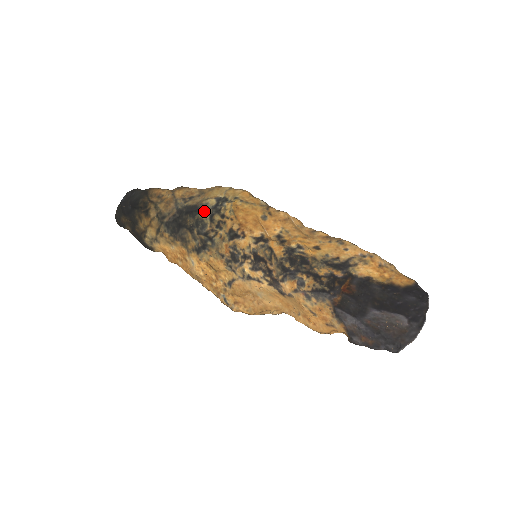
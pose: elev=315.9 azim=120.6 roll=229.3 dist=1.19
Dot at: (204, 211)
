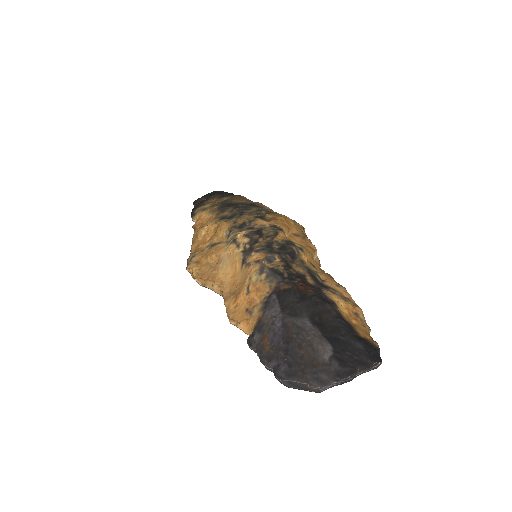
Dot at: (260, 208)
